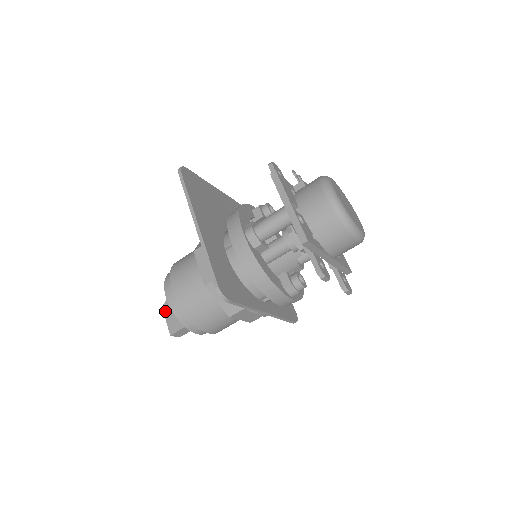
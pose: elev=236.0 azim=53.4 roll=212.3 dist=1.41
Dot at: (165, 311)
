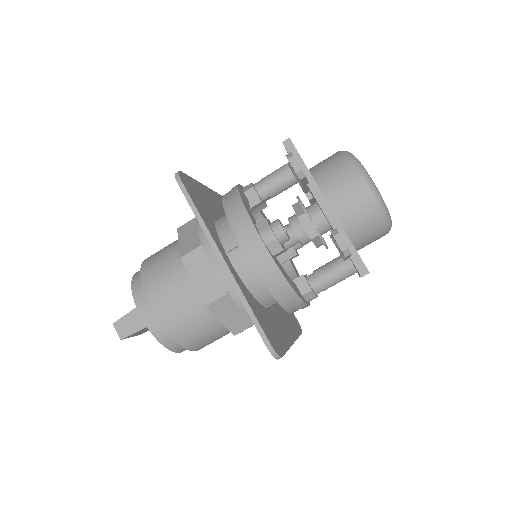
Dot at: occluded
